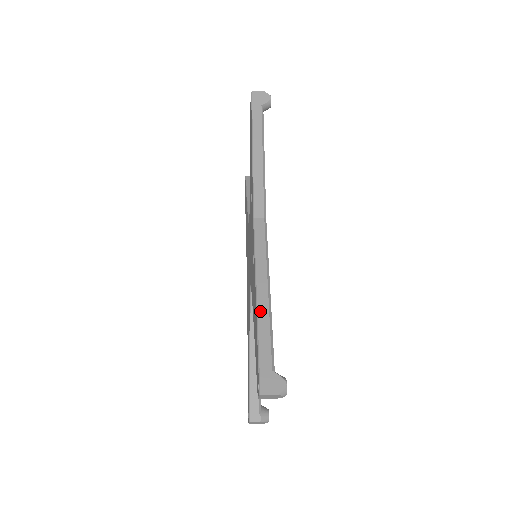
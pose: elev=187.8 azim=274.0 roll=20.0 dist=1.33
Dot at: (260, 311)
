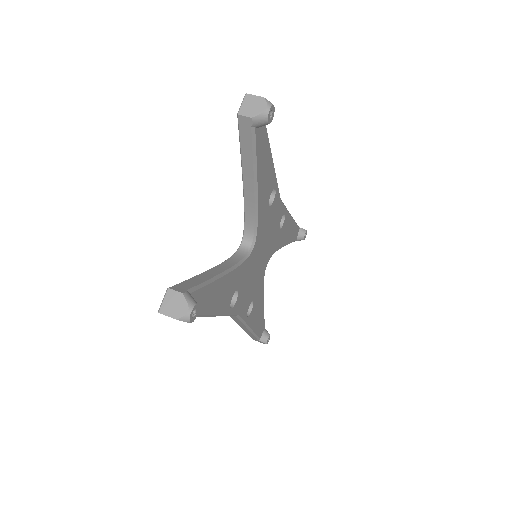
Dot at: (246, 331)
